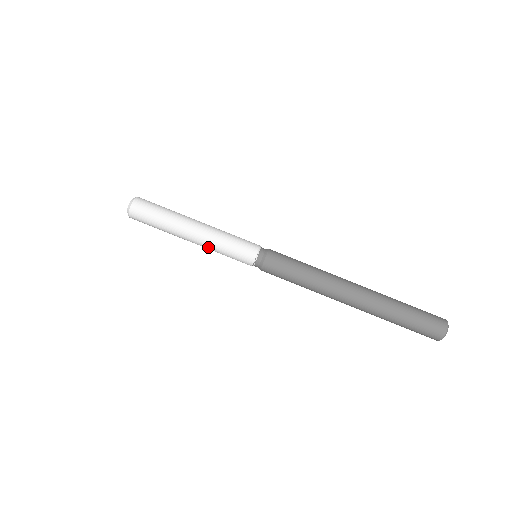
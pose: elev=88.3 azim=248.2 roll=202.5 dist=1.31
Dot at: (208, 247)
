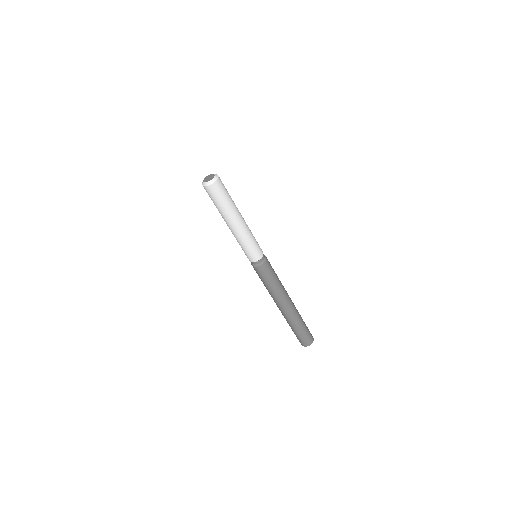
Dot at: occluded
